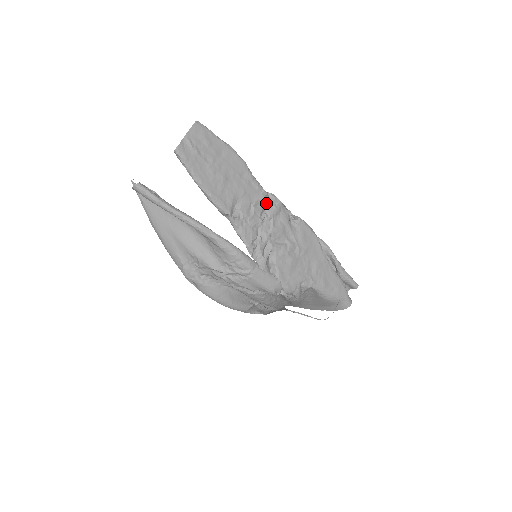
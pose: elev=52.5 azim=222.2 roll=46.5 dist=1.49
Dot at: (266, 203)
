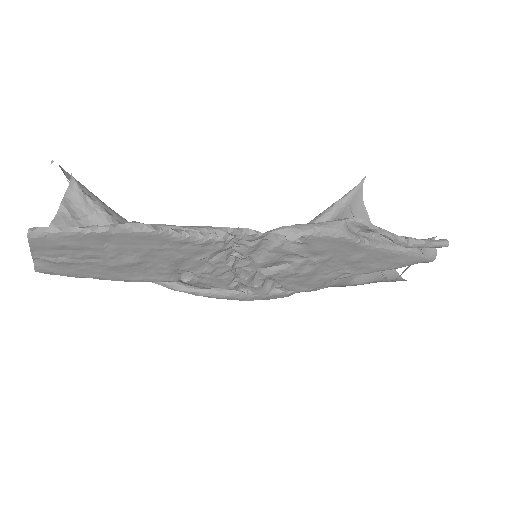
Dot at: (230, 247)
